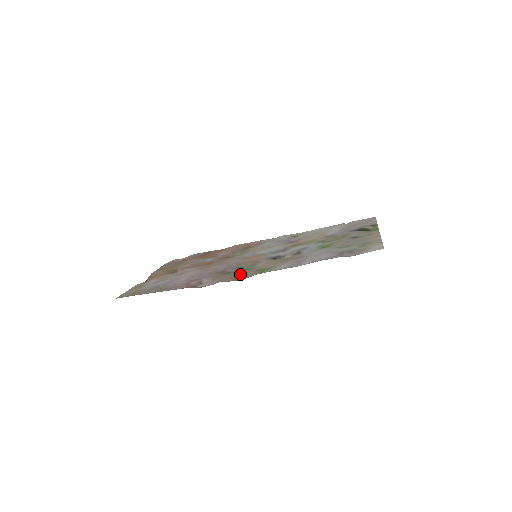
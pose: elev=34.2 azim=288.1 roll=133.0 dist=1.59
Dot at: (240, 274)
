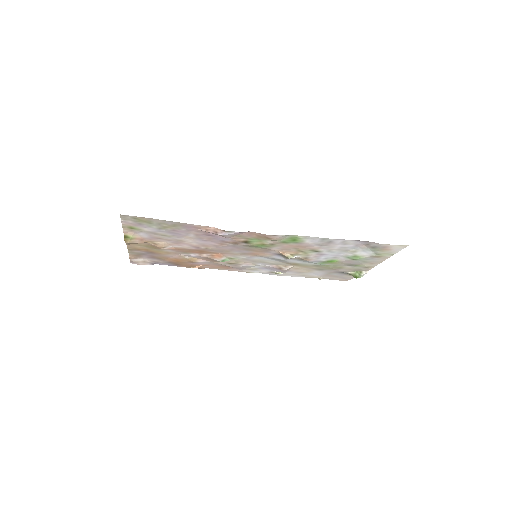
Dot at: (265, 239)
